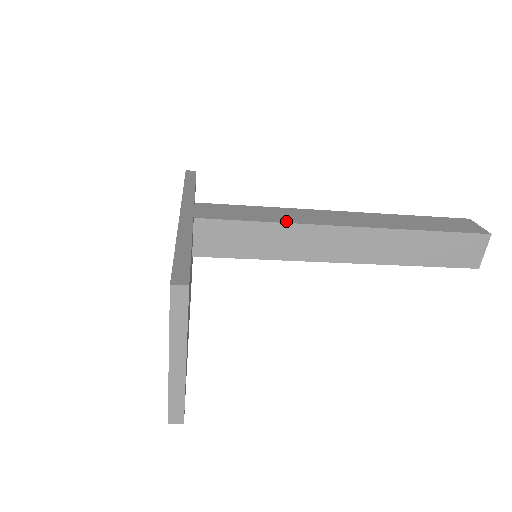
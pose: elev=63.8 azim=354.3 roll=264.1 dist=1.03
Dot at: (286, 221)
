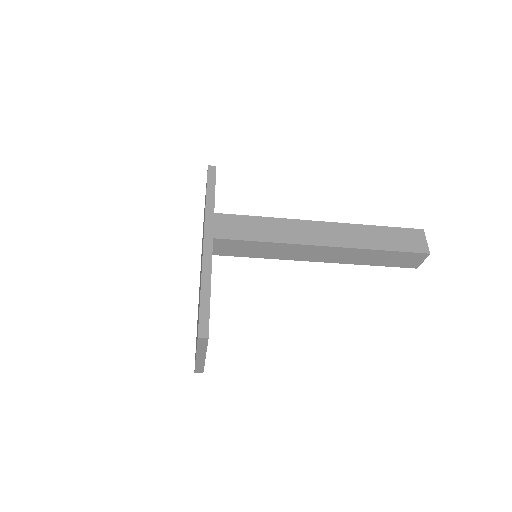
Dot at: (279, 240)
